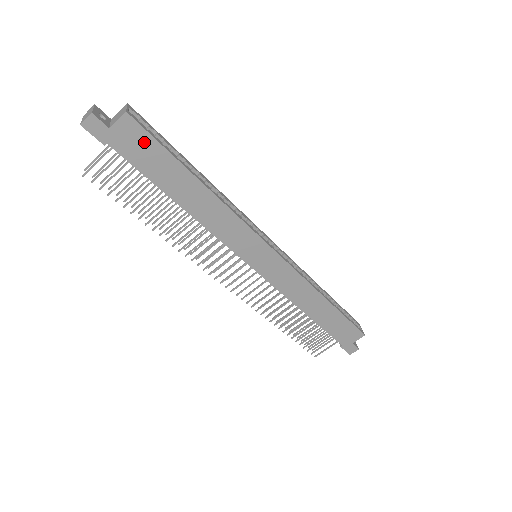
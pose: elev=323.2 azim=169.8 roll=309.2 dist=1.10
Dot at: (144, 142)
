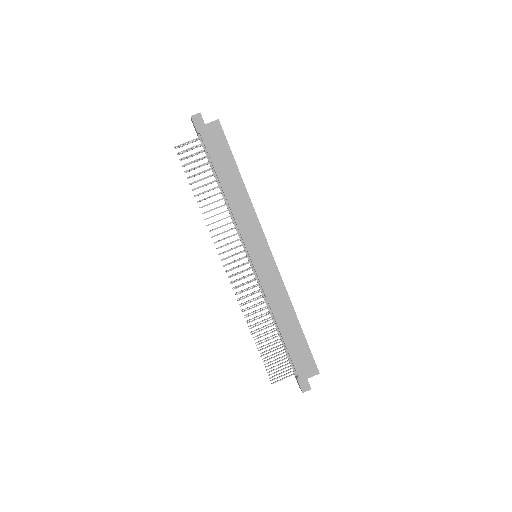
Dot at: (220, 140)
